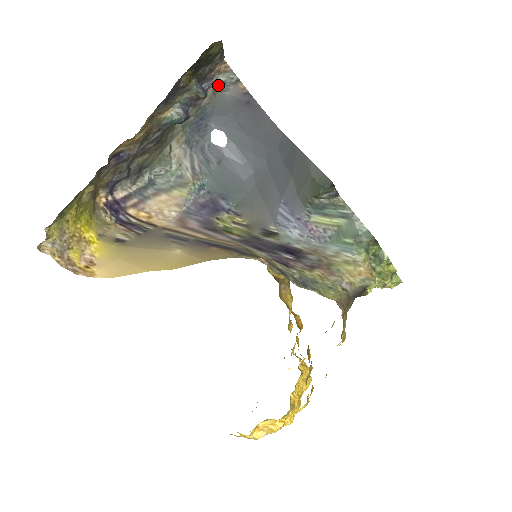
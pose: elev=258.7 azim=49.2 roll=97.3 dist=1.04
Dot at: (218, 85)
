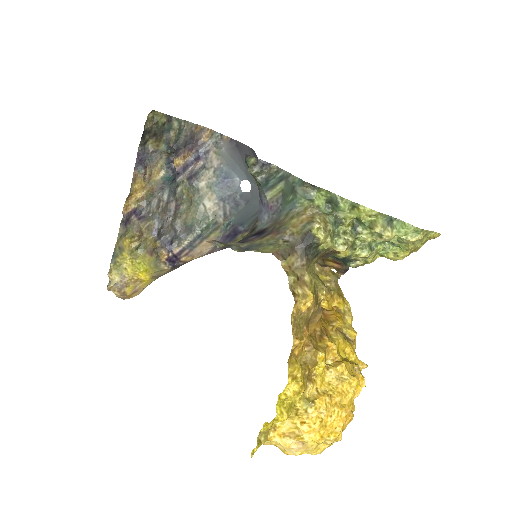
Dot at: (215, 147)
